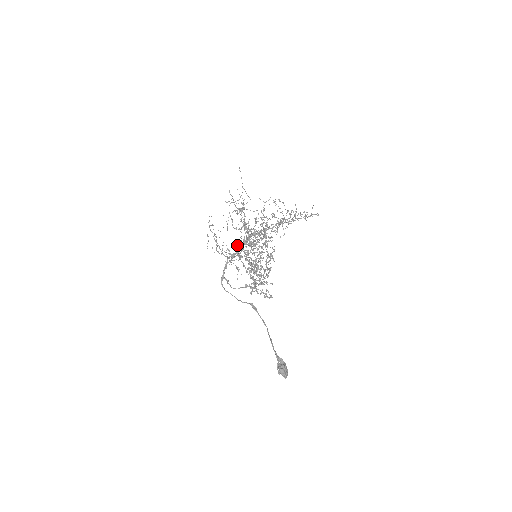
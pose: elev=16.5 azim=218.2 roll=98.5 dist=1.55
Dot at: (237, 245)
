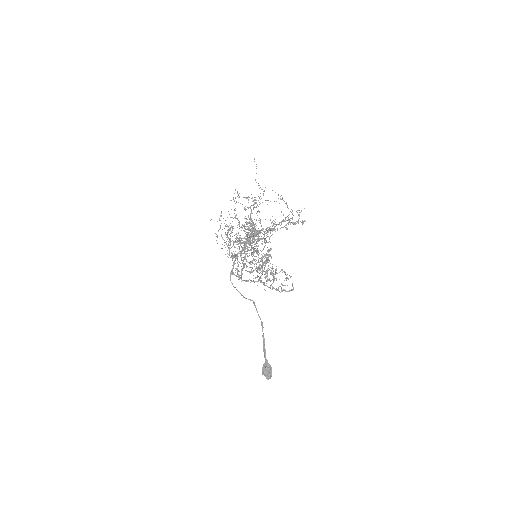
Dot at: occluded
